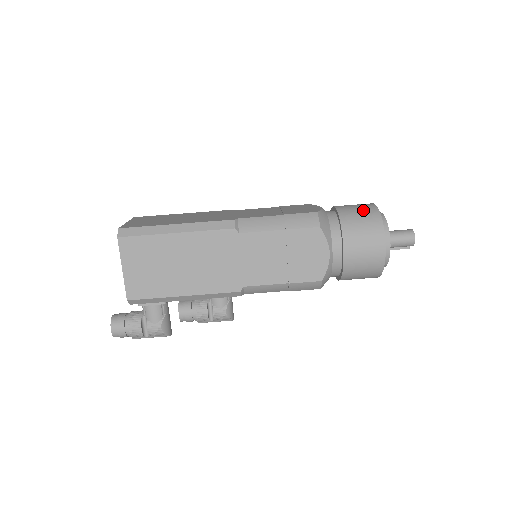
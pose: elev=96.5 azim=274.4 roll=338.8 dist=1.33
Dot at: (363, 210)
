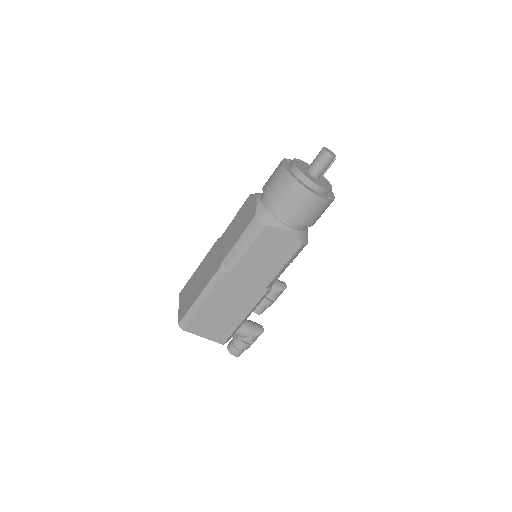
Dot at: (279, 182)
